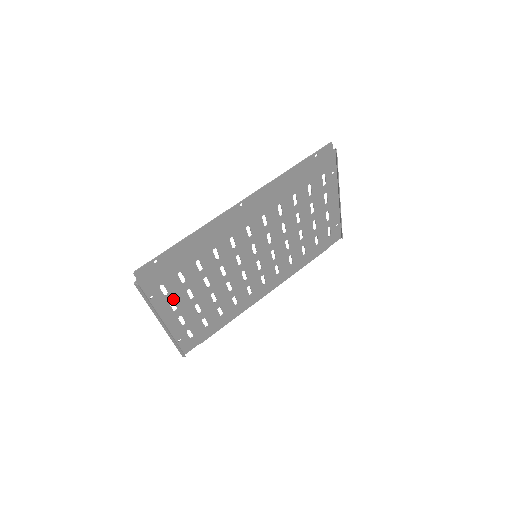
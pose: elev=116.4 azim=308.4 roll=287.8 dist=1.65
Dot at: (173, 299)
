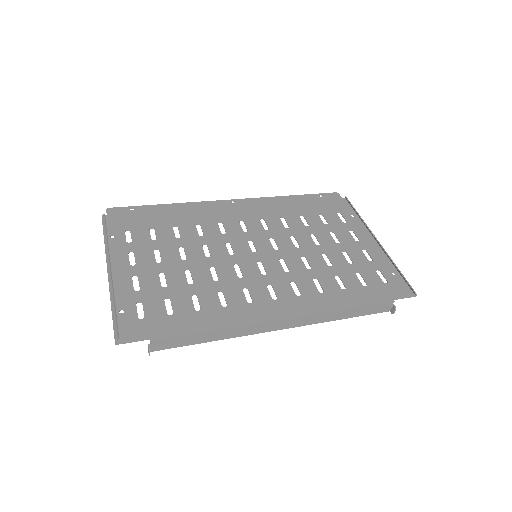
Dot at: (135, 251)
